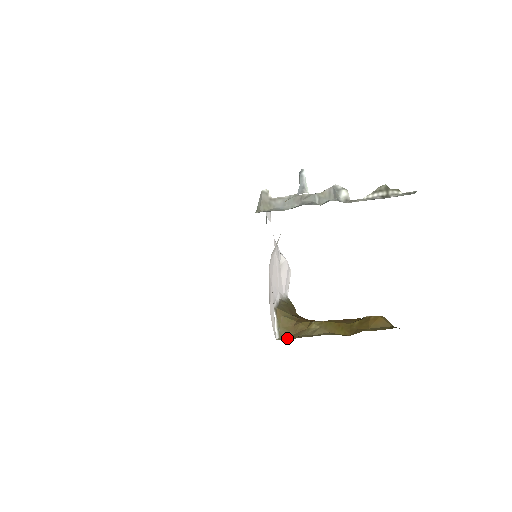
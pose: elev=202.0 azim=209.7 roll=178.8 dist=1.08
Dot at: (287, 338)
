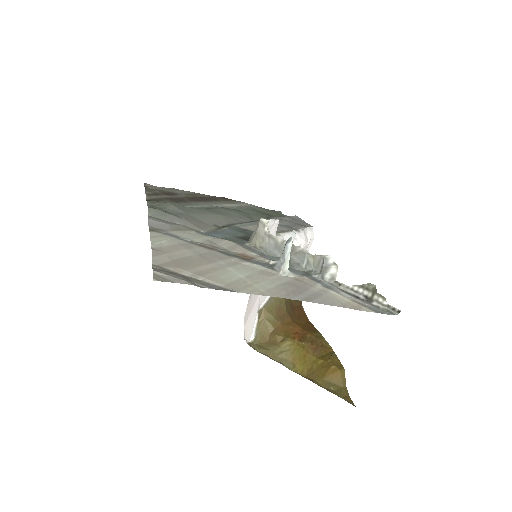
Dot at: (260, 343)
